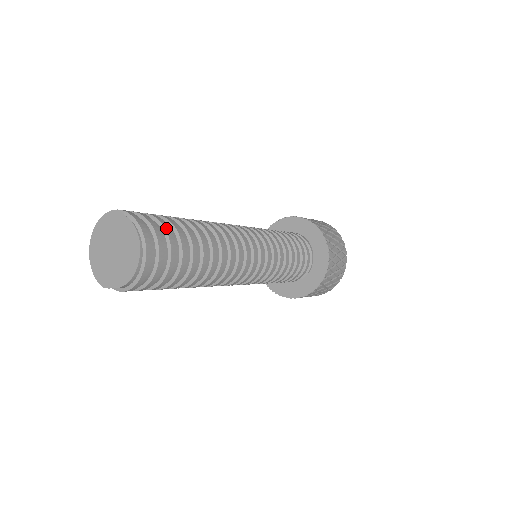
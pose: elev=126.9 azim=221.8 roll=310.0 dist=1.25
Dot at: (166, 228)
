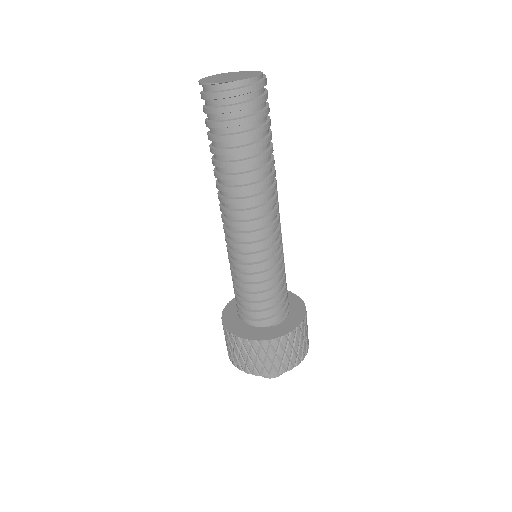
Dot at: occluded
